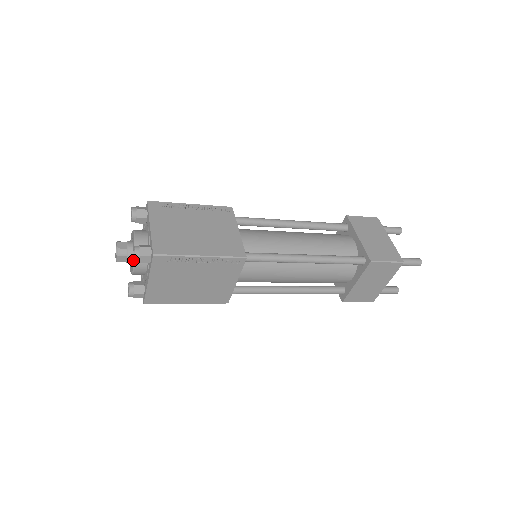
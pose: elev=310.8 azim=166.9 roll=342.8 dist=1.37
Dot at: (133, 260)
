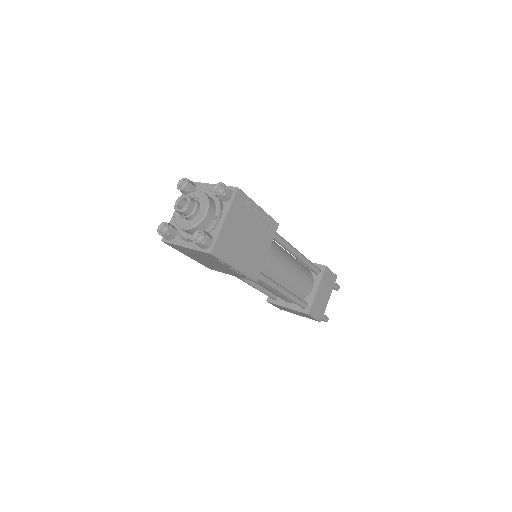
Dot at: (217, 194)
